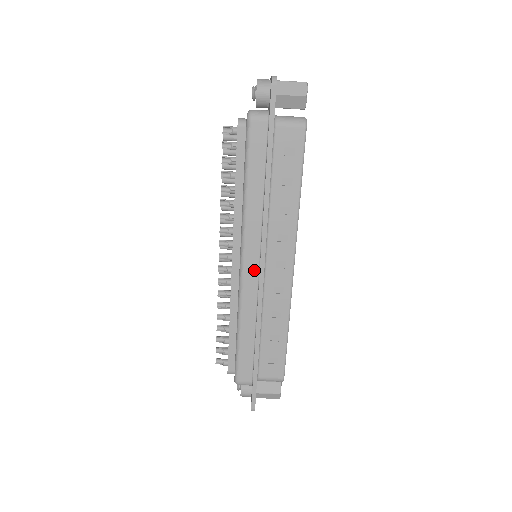
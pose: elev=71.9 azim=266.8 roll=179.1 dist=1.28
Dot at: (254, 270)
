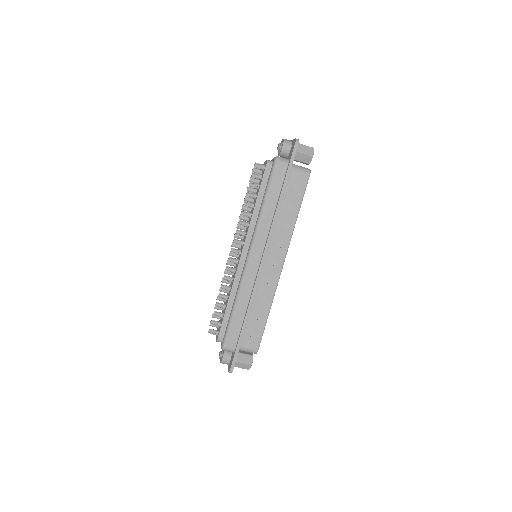
Dot at: (256, 263)
